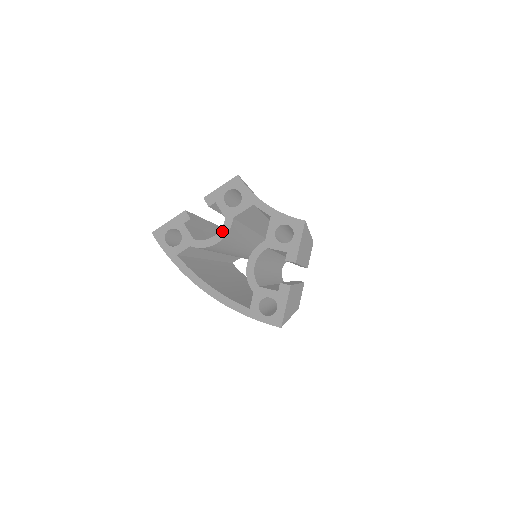
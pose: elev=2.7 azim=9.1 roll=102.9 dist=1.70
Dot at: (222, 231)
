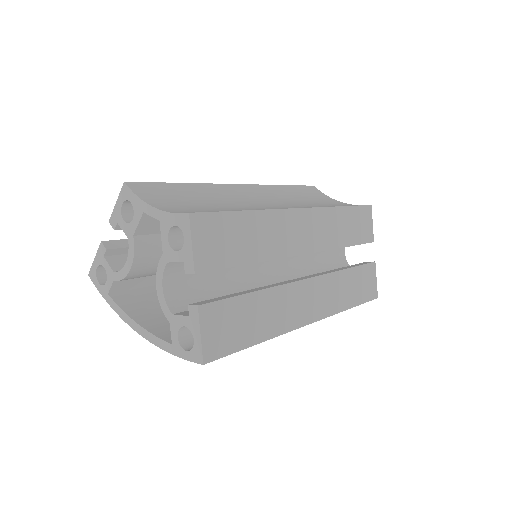
Dot at: (129, 255)
